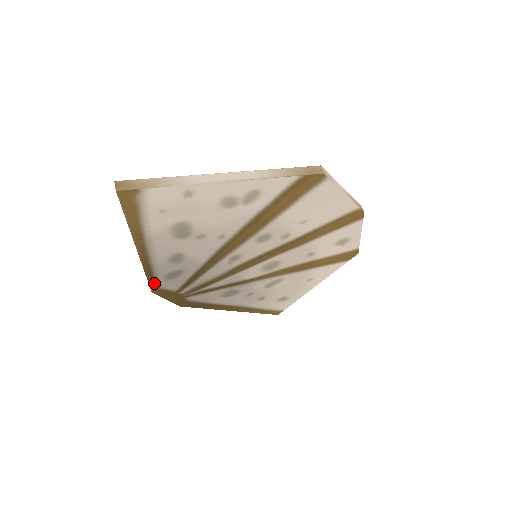
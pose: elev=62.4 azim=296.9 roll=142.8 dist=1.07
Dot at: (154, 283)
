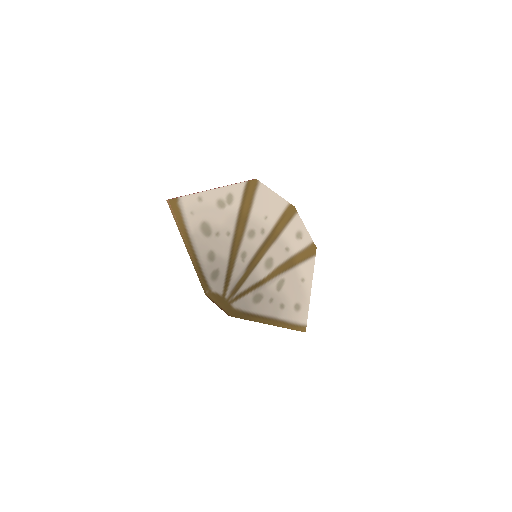
Dot at: (206, 285)
